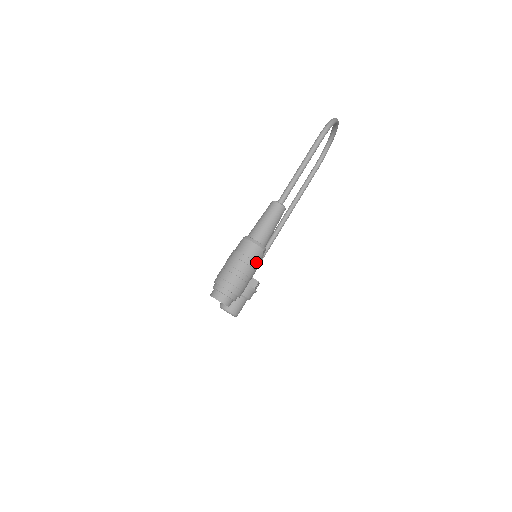
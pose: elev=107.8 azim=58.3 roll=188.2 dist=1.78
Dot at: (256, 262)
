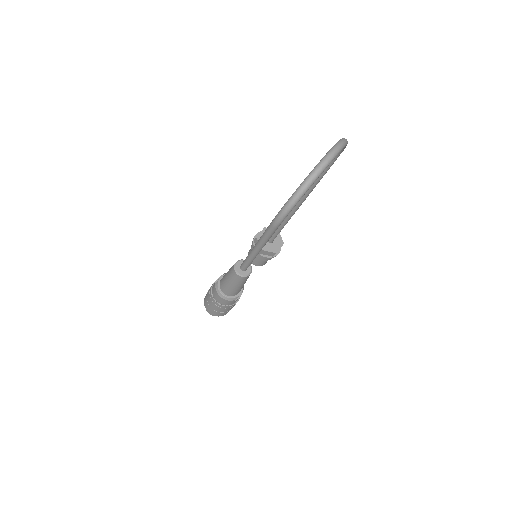
Dot at: (231, 304)
